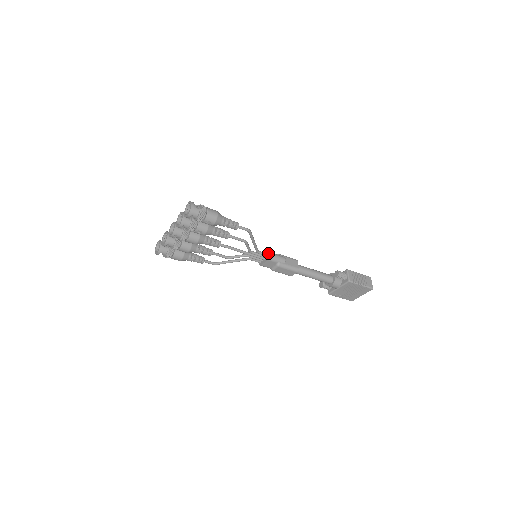
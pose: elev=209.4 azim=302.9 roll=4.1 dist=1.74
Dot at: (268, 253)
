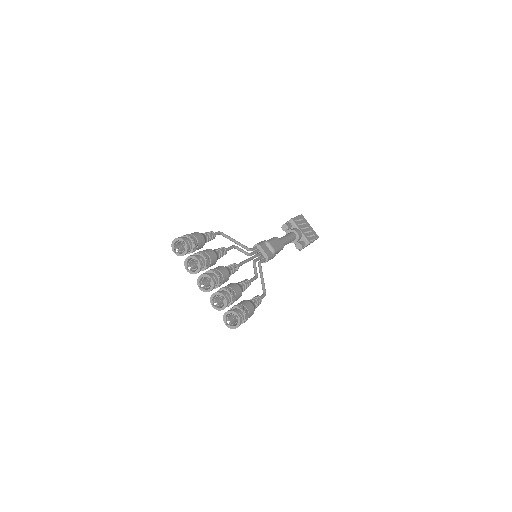
Dot at: (267, 259)
